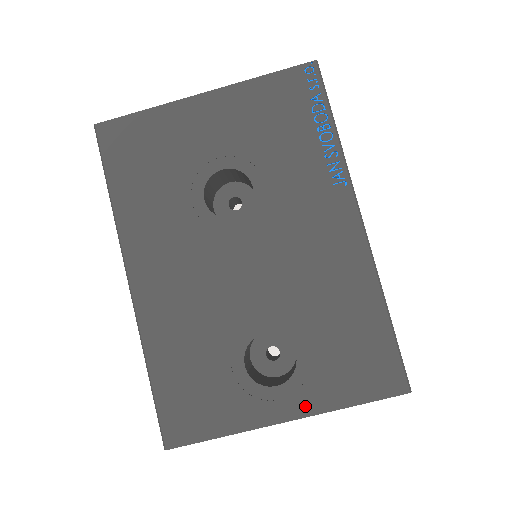
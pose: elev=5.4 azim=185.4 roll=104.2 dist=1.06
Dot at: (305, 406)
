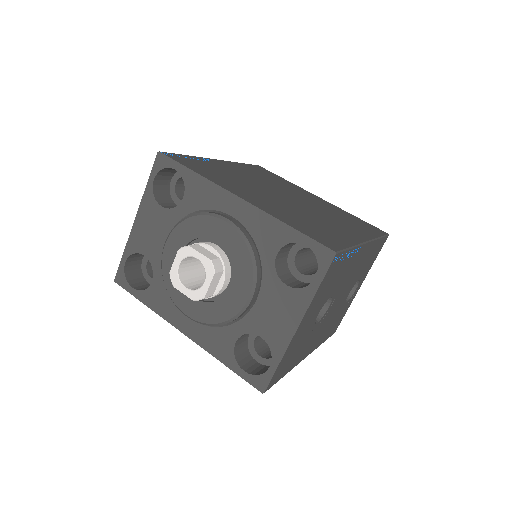
Dot at: occluded
